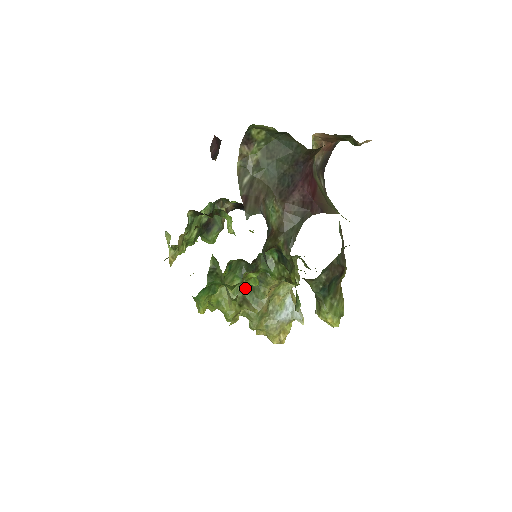
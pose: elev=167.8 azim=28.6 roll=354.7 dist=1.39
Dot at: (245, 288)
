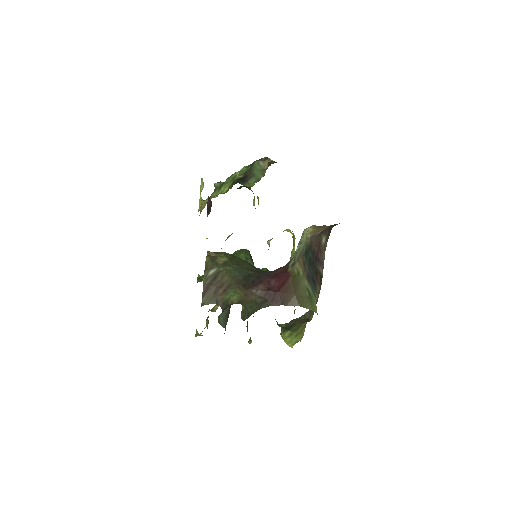
Dot at: occluded
